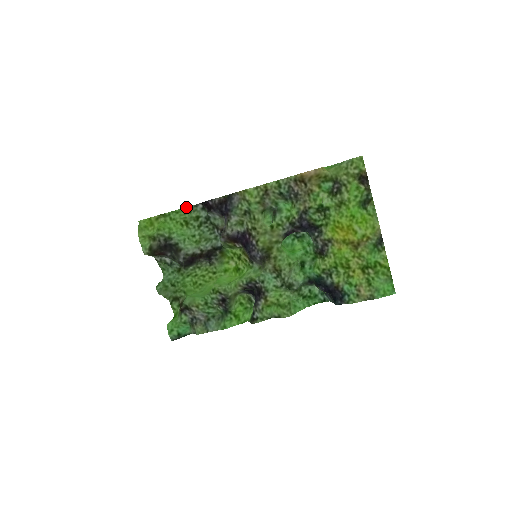
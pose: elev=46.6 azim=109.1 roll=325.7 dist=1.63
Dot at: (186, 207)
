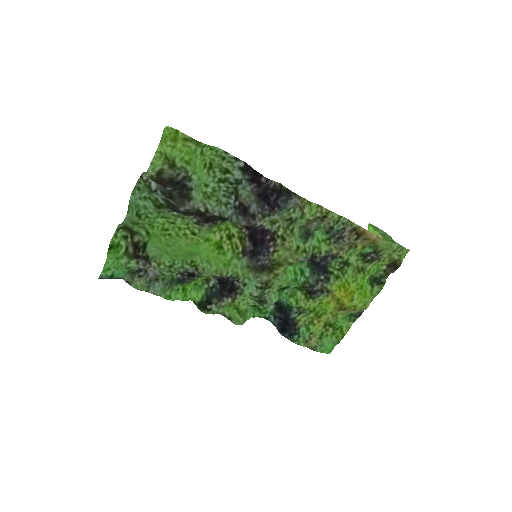
Dot at: (223, 150)
